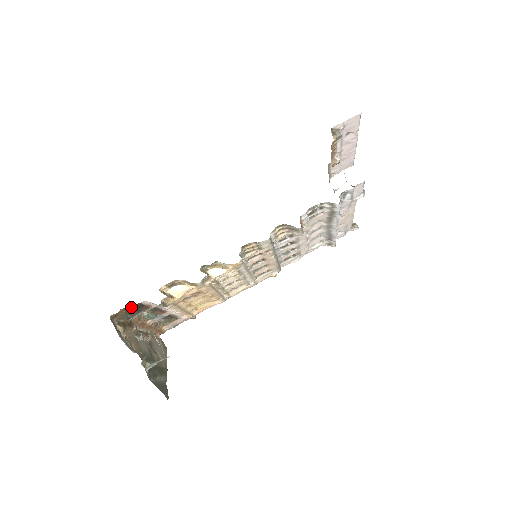
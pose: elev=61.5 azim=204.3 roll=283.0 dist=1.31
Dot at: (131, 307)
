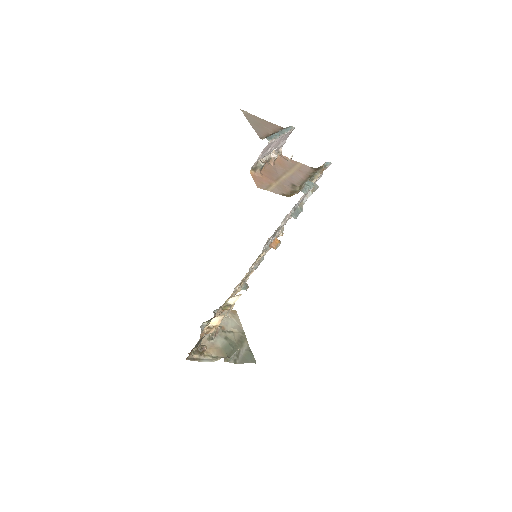
Dot at: (194, 347)
